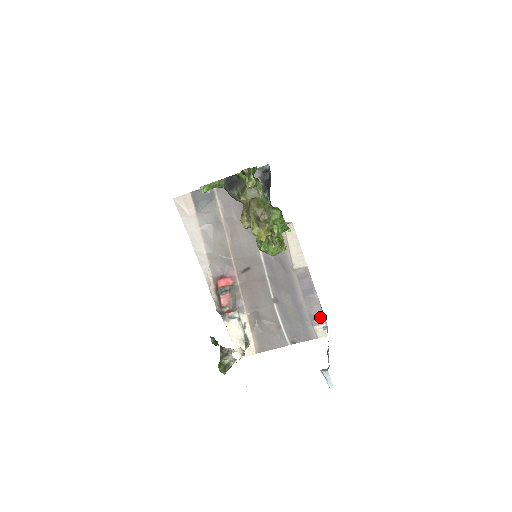
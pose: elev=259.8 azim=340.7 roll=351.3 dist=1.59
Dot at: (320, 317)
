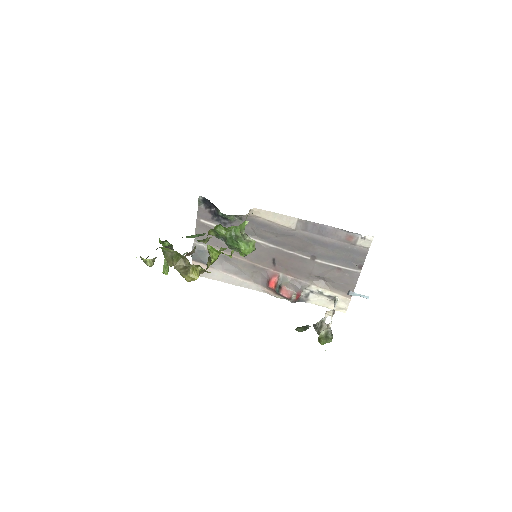
Dot at: (350, 235)
